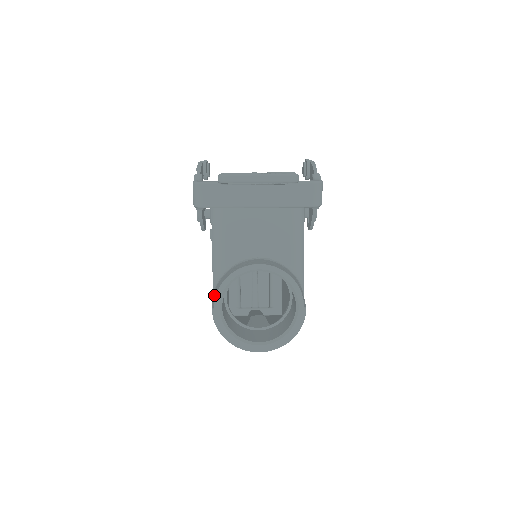
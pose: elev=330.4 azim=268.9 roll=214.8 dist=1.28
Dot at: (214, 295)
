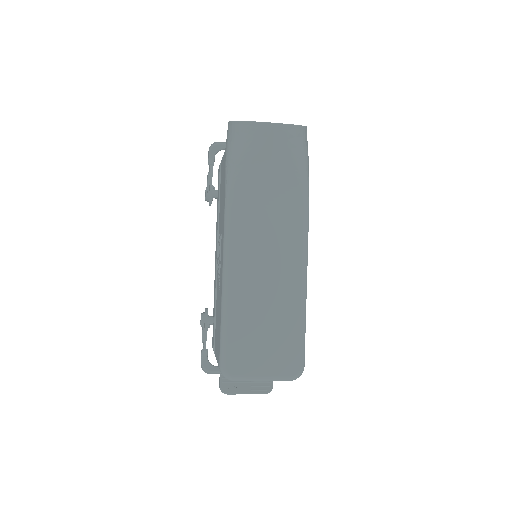
Dot at: occluded
